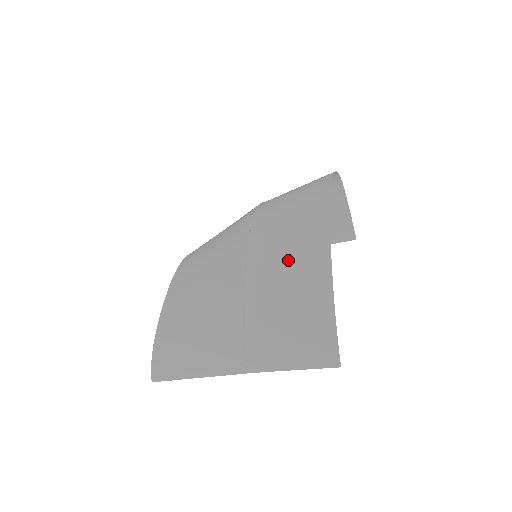
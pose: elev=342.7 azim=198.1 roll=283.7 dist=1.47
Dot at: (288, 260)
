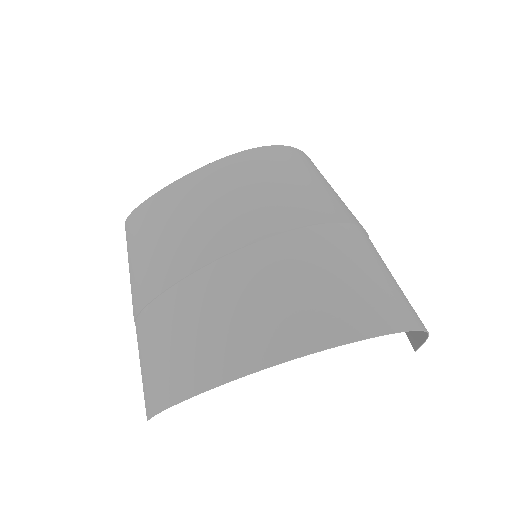
Dot at: (197, 332)
